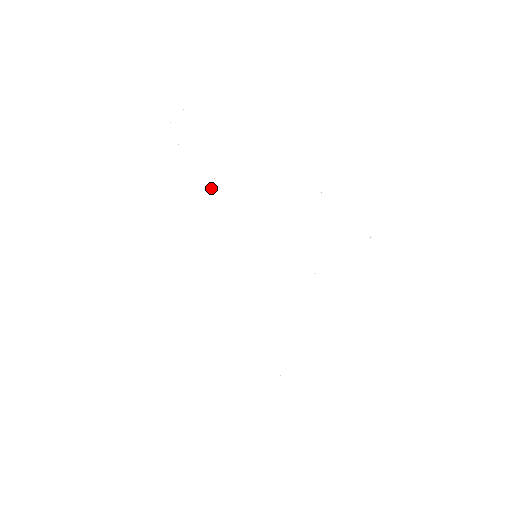
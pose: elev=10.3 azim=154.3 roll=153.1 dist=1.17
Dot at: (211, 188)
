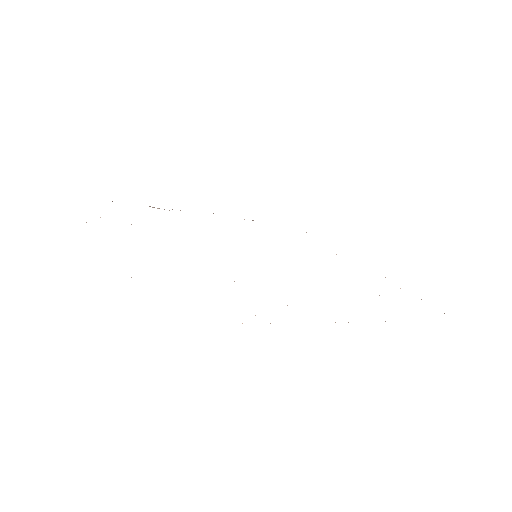
Dot at: occluded
